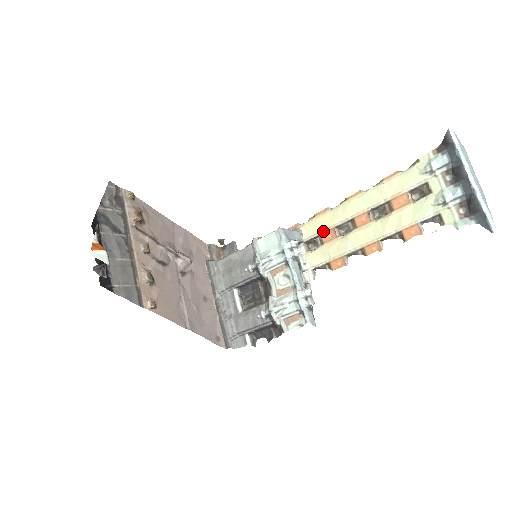
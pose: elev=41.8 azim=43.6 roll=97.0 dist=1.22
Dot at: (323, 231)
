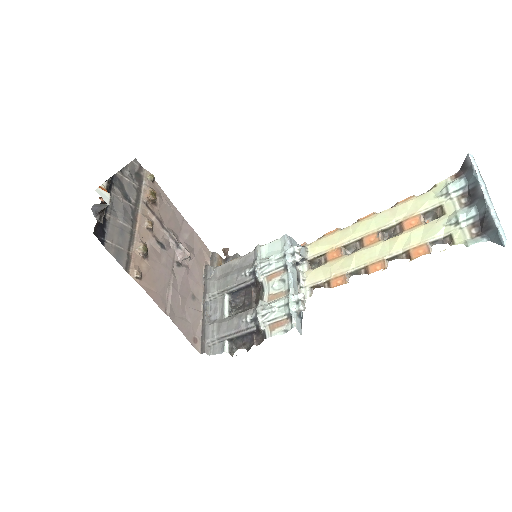
Dot at: (329, 250)
